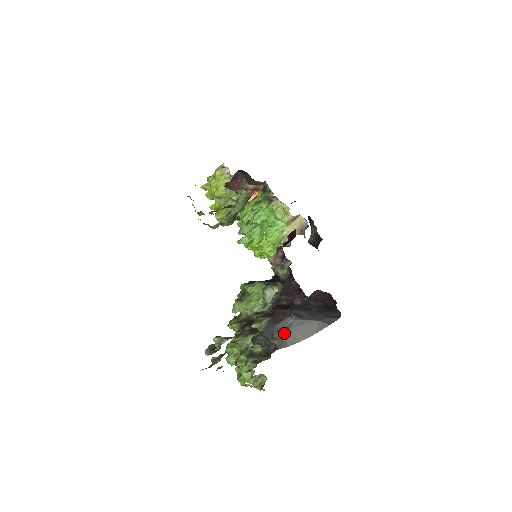
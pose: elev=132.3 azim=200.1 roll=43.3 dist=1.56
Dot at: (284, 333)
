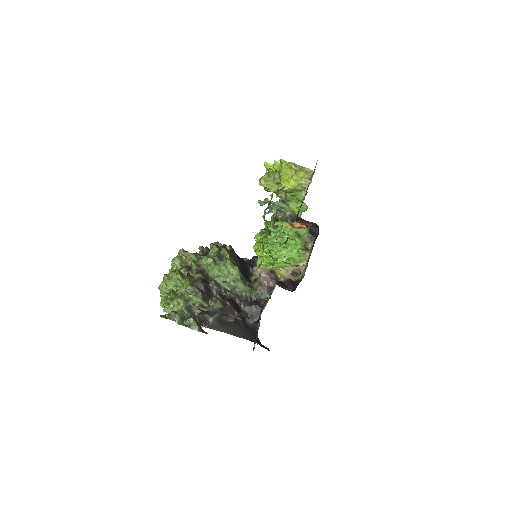
Dot at: (221, 322)
